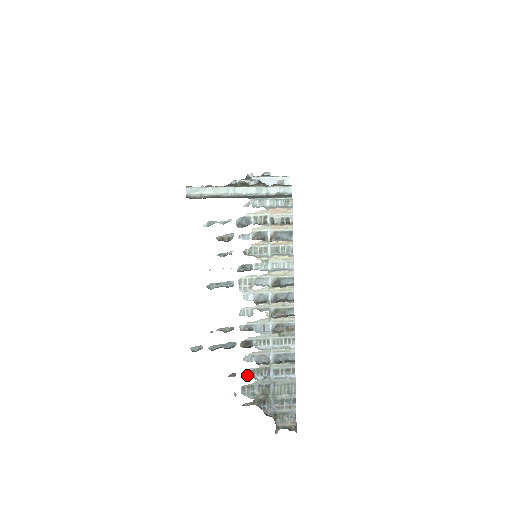
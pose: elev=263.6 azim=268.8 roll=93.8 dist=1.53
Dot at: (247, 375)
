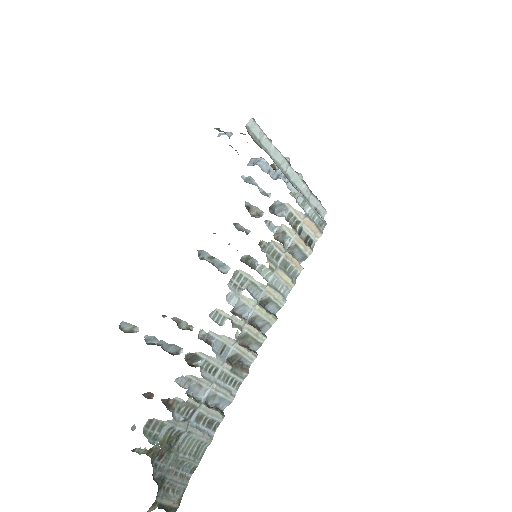
Dot at: (166, 405)
